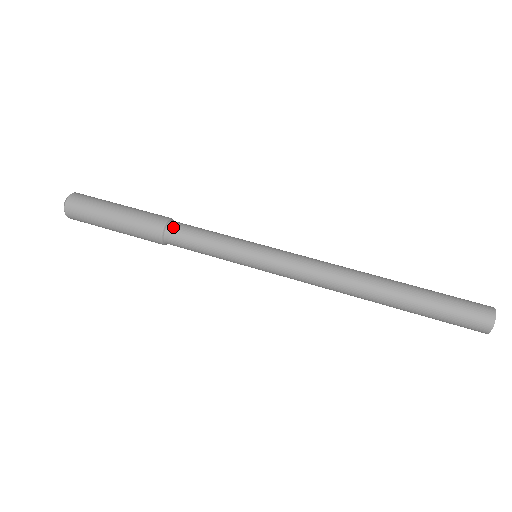
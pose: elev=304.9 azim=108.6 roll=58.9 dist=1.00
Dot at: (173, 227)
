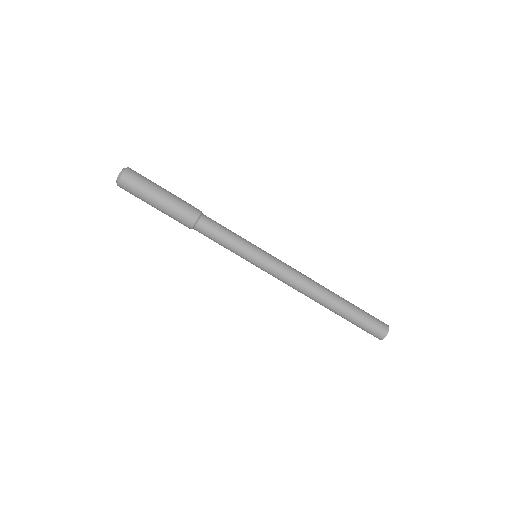
Dot at: occluded
